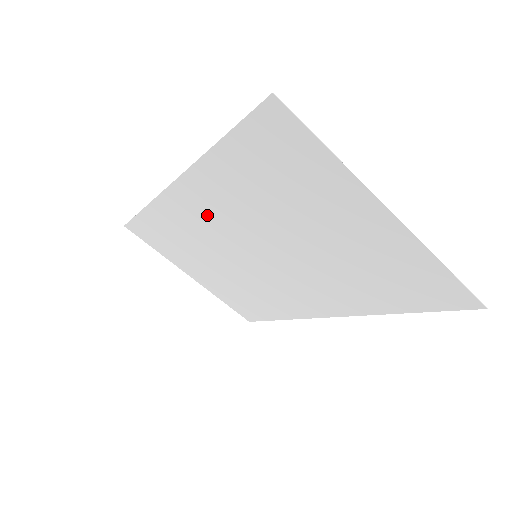
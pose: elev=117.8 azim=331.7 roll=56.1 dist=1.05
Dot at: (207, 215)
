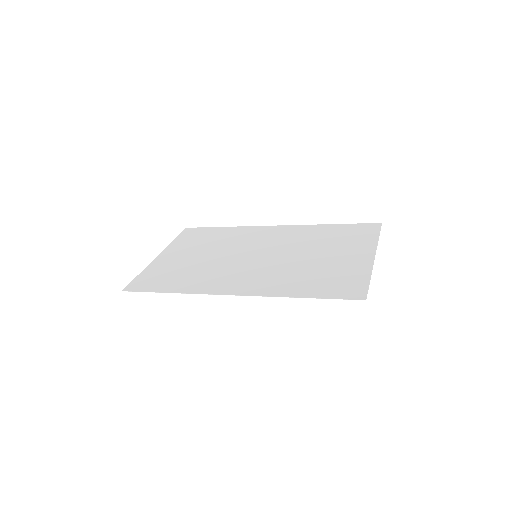
Dot at: (242, 278)
